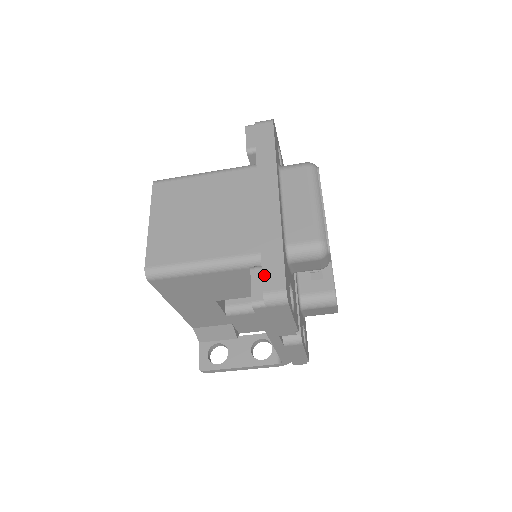
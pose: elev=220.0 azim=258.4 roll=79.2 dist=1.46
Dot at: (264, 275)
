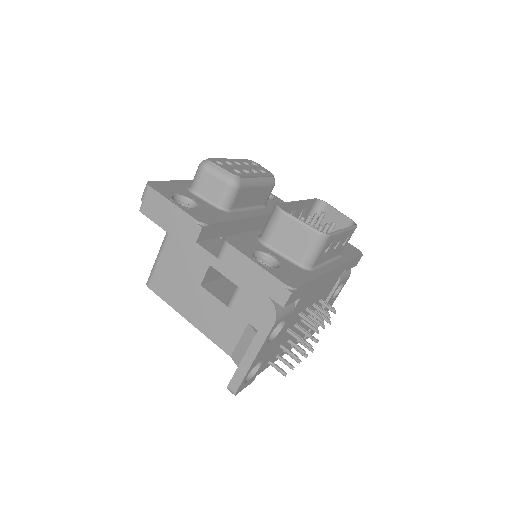
Dot at: occluded
